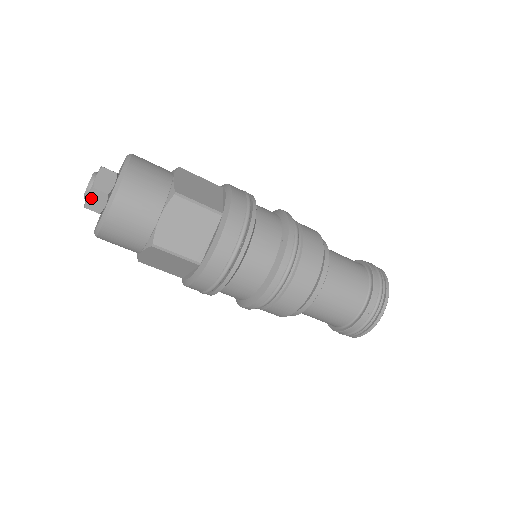
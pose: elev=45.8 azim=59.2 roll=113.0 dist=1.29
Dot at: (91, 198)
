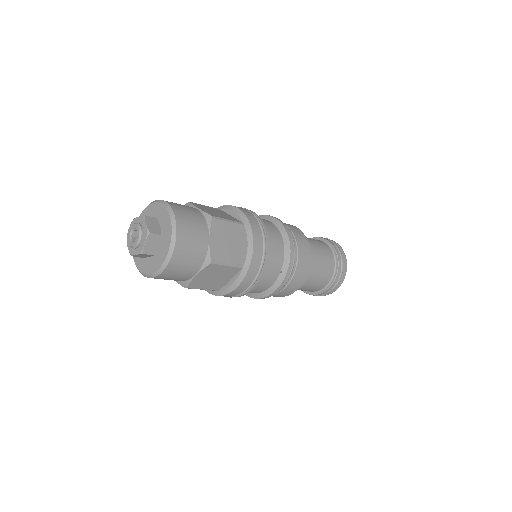
Dot at: (139, 255)
